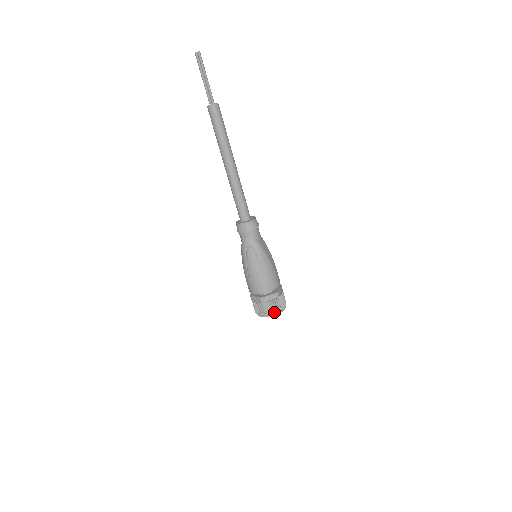
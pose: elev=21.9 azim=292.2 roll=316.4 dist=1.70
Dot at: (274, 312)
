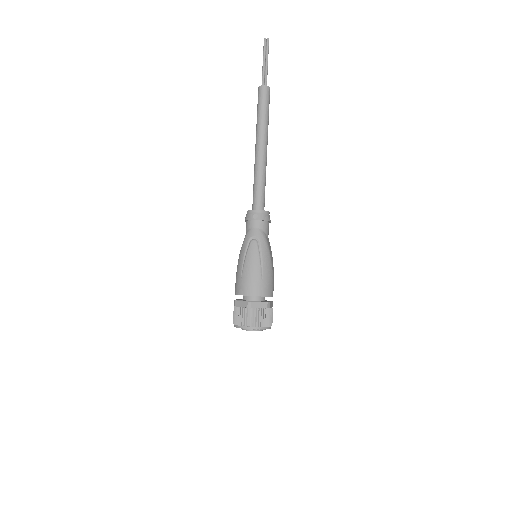
Dot at: (258, 324)
